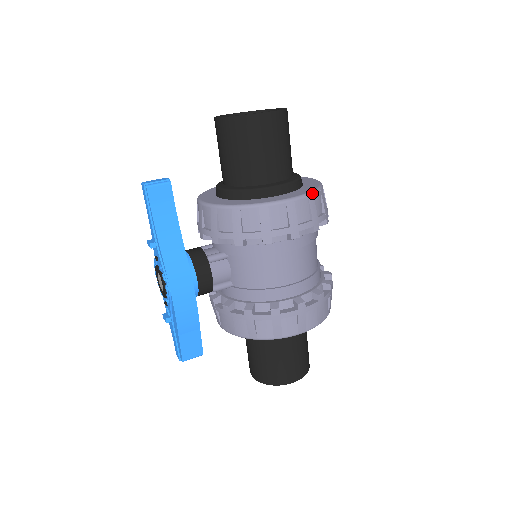
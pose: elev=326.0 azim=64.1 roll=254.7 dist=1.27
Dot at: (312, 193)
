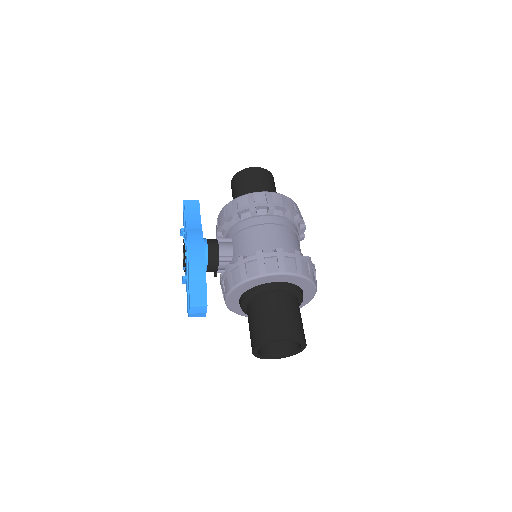
Dot at: occluded
